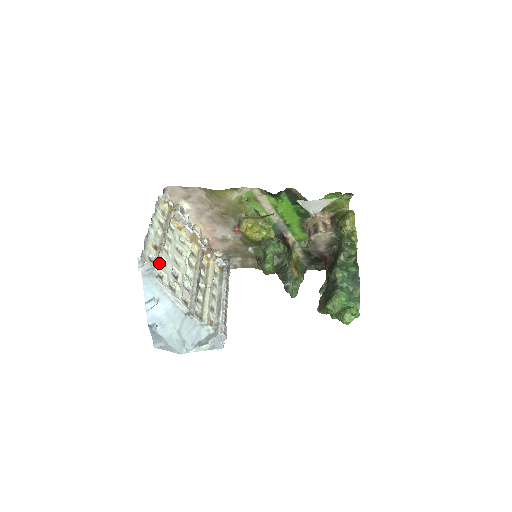
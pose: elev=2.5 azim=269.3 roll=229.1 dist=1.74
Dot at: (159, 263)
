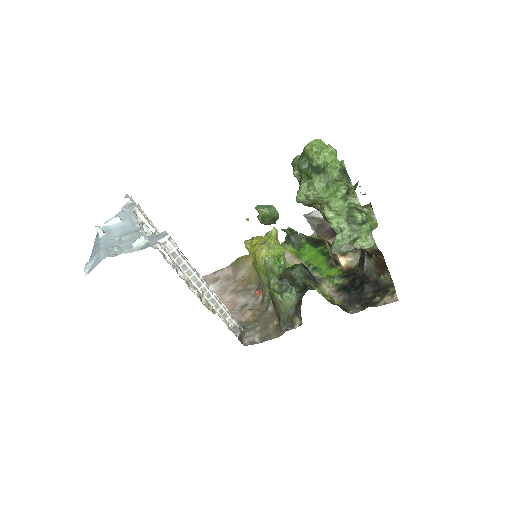
Dot at: (144, 217)
